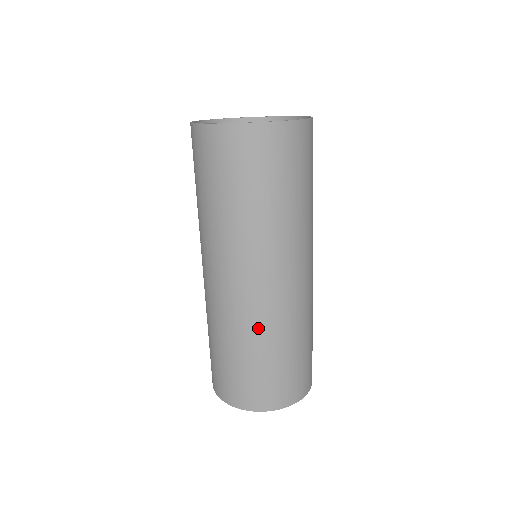
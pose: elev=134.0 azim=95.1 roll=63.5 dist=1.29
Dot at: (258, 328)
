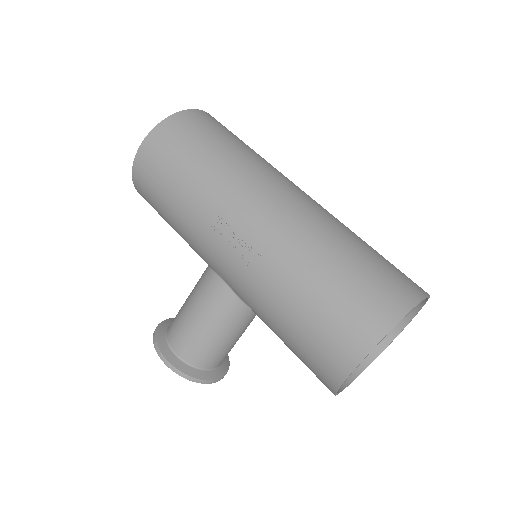
Dot at: (335, 221)
